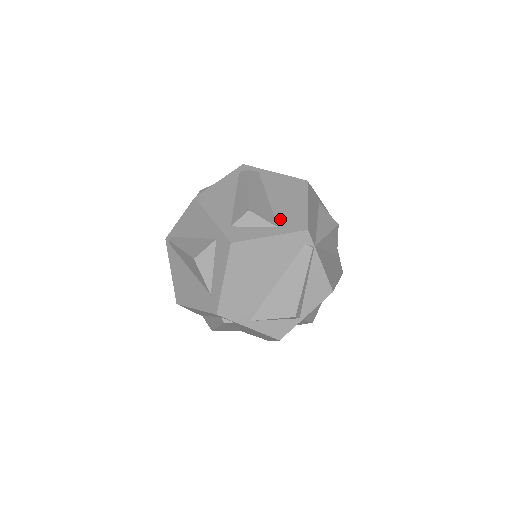
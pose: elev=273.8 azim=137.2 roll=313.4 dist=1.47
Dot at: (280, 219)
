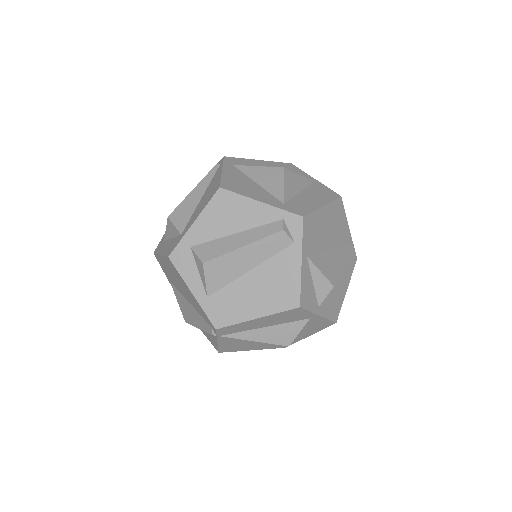
Dot at: (220, 295)
